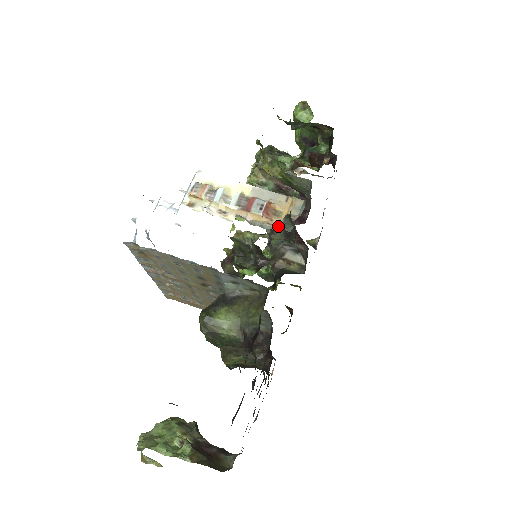
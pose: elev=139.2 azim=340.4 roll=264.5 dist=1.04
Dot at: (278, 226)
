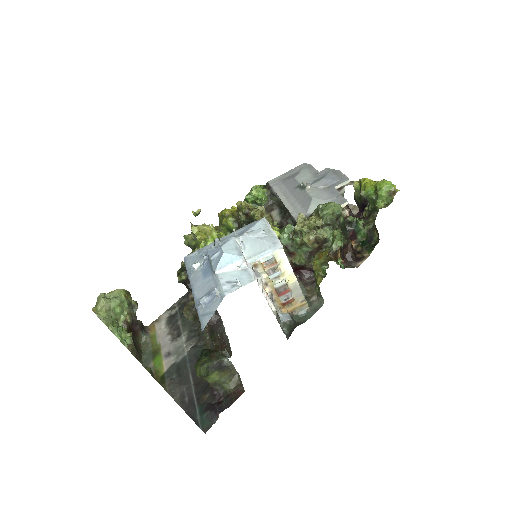
Dot at: (282, 324)
